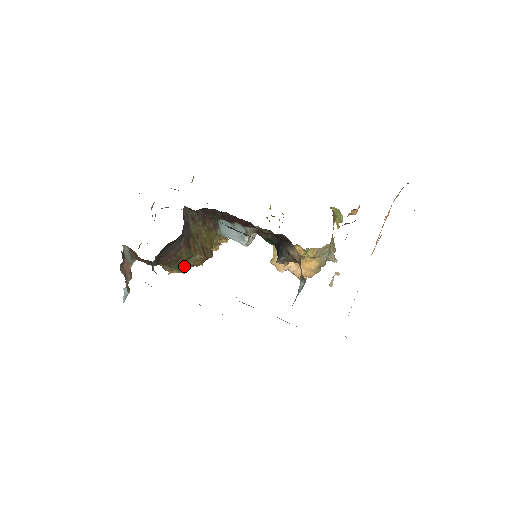
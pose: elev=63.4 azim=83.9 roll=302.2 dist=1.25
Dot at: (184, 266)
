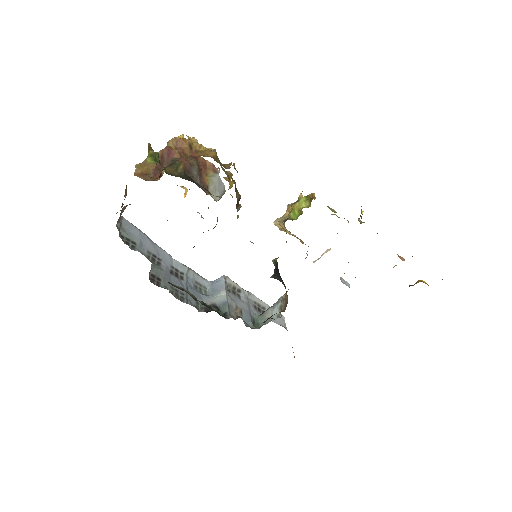
Dot at: occluded
